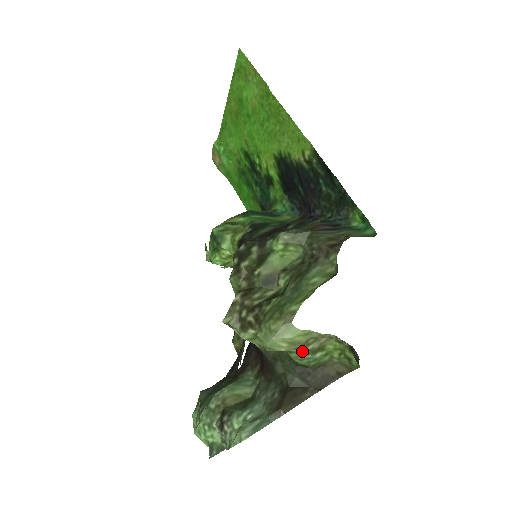
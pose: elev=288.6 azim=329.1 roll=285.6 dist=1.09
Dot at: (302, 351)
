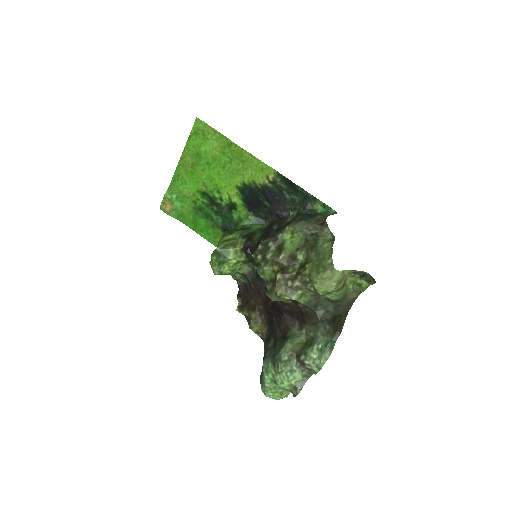
Dot at: (339, 288)
